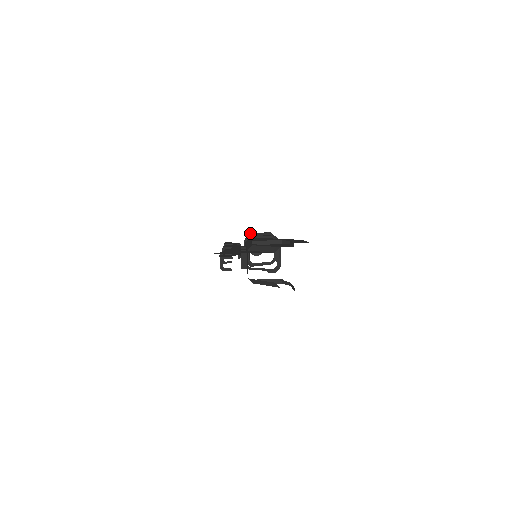
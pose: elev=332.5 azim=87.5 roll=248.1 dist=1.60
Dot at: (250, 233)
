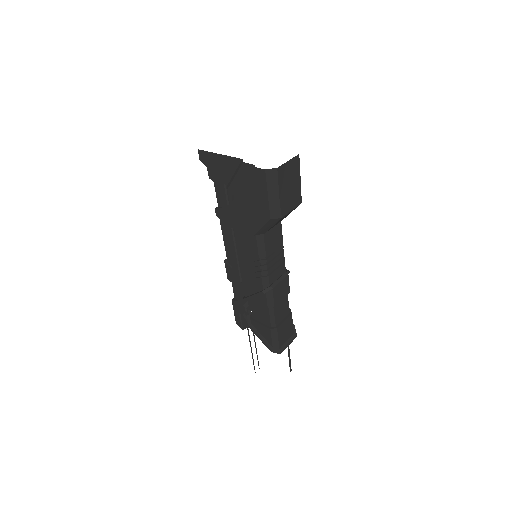
Dot at: occluded
